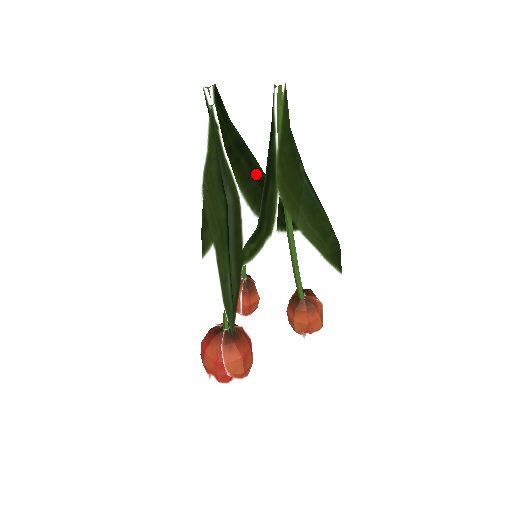
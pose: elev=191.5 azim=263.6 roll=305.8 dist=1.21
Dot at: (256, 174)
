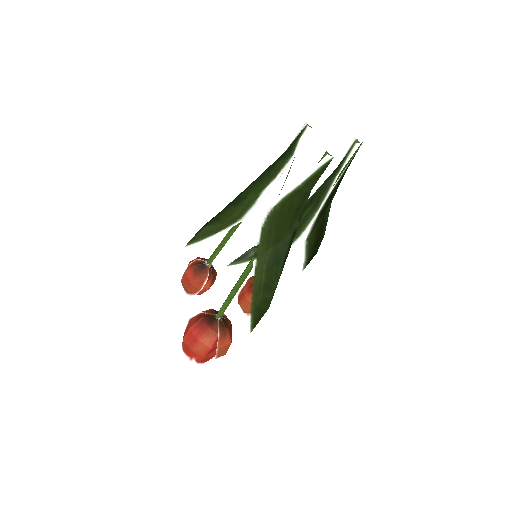
Dot at: occluded
